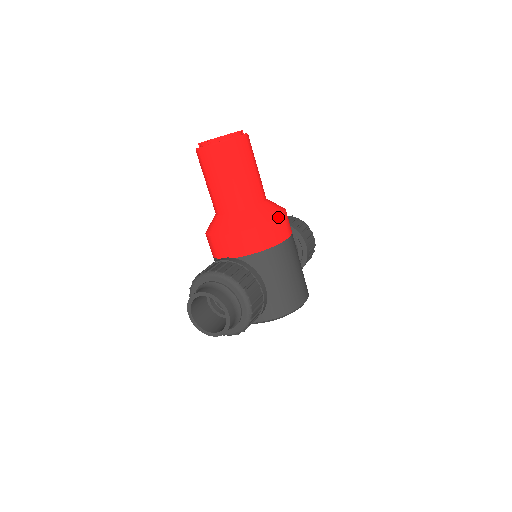
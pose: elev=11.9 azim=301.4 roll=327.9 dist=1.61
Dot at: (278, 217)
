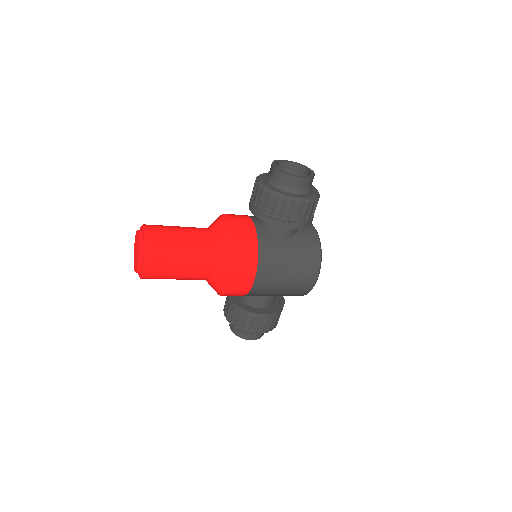
Dot at: (230, 285)
